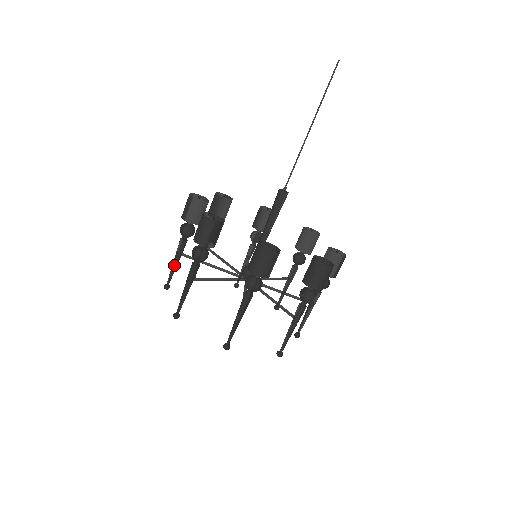
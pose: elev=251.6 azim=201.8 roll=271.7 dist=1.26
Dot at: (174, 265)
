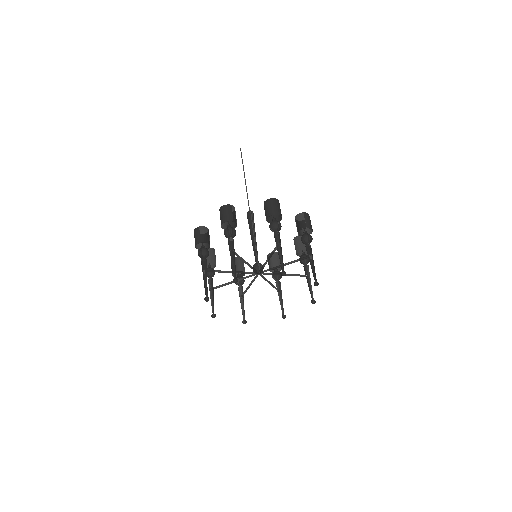
Dot at: (211, 297)
